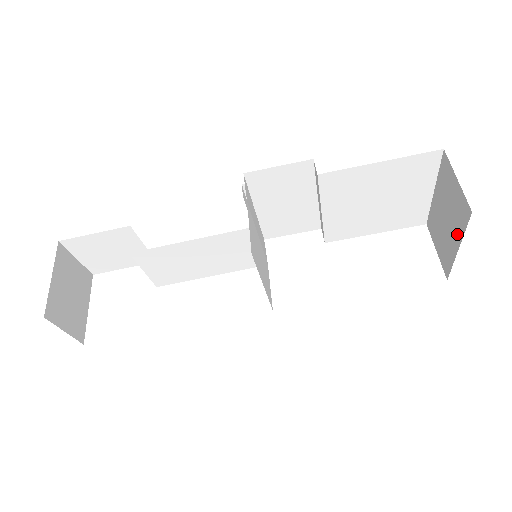
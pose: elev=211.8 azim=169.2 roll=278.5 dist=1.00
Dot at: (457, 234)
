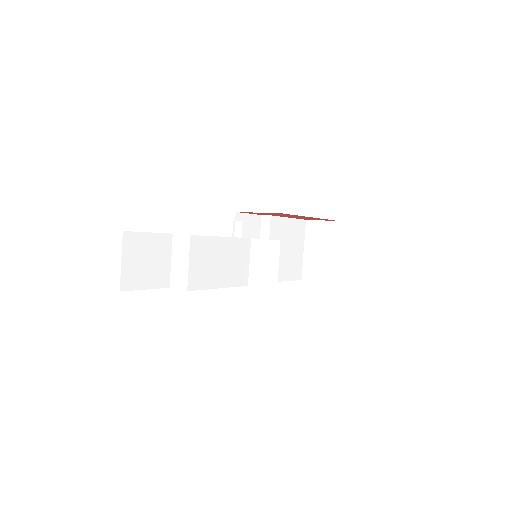
Dot at: (333, 246)
